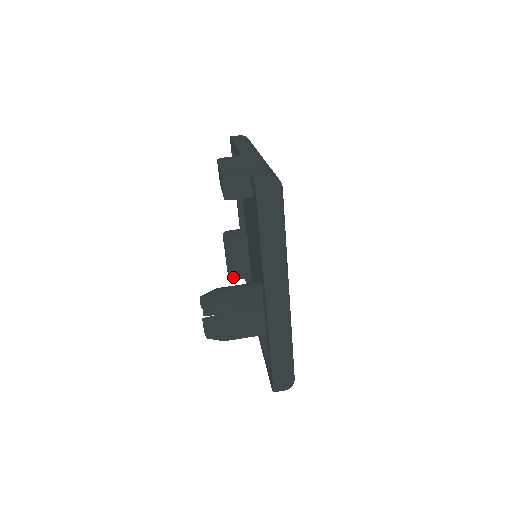
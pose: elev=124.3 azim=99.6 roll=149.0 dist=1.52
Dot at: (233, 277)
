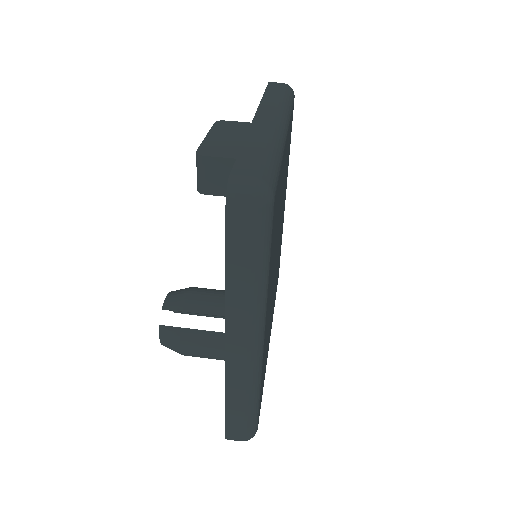
Dot at: occluded
